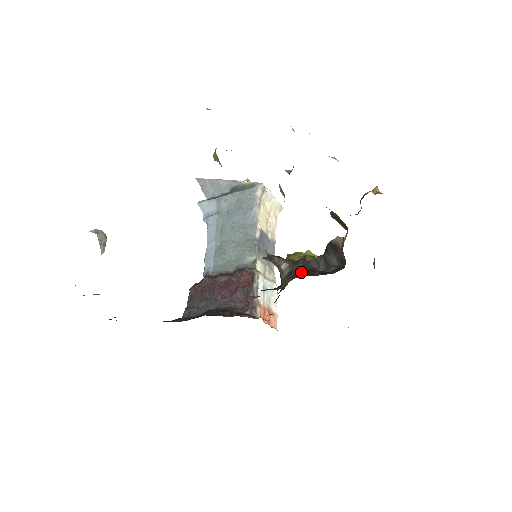
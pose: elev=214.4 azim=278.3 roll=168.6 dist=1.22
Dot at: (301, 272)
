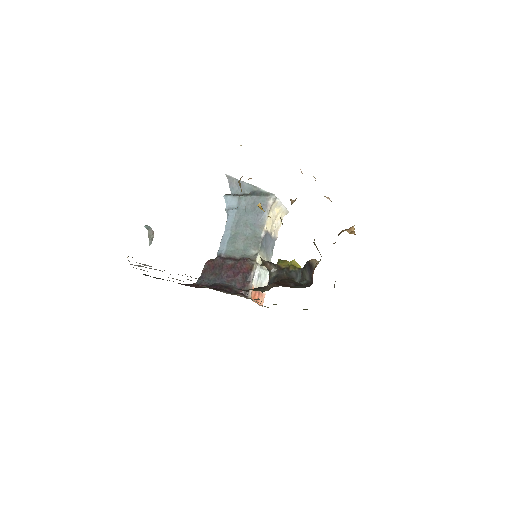
Dot at: (283, 279)
